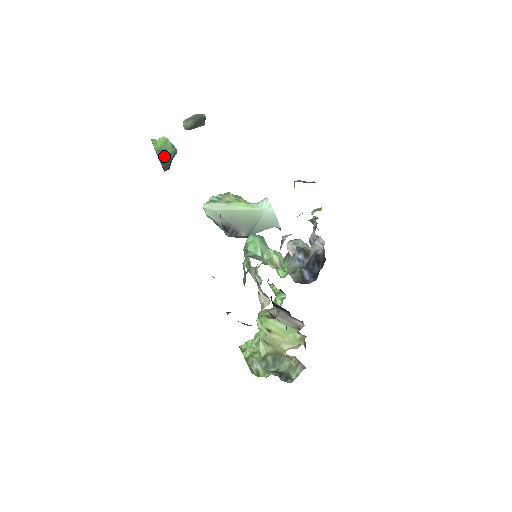
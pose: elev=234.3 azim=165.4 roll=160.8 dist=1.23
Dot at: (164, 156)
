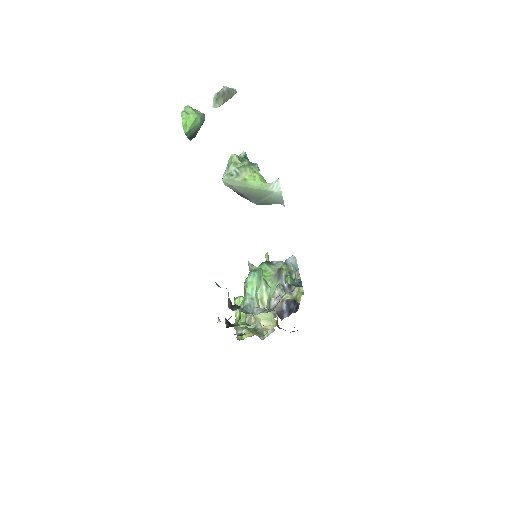
Dot at: (192, 132)
